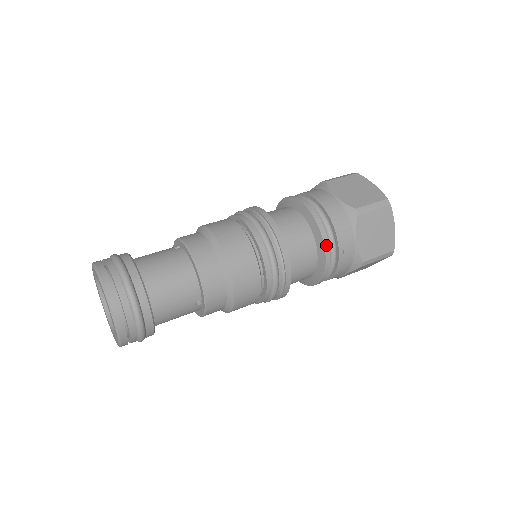
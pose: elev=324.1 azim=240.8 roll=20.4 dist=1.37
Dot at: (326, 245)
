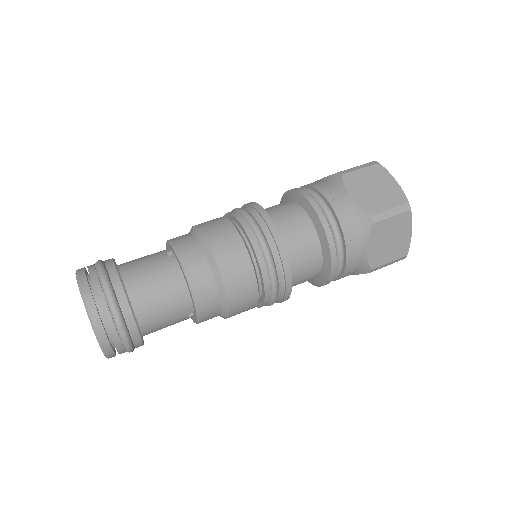
Dot at: (333, 256)
